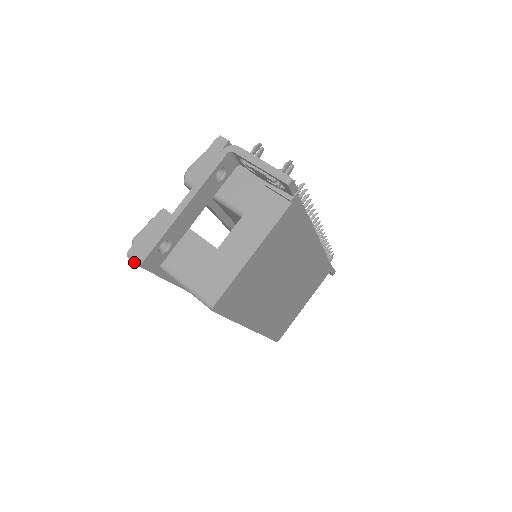
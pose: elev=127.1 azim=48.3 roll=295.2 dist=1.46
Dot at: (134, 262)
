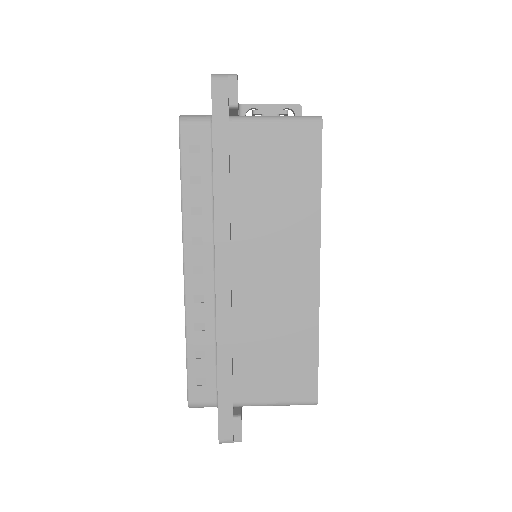
Dot at: (225, 76)
